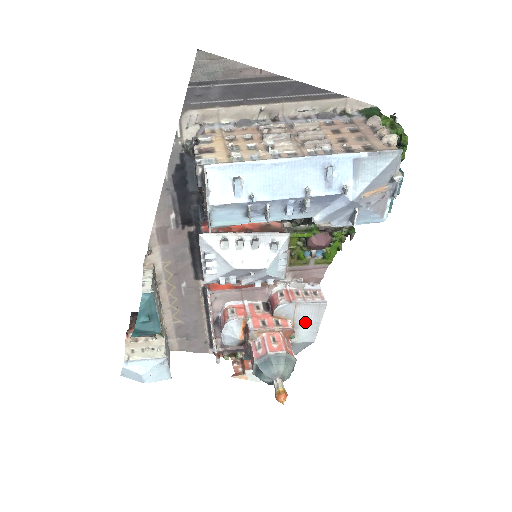
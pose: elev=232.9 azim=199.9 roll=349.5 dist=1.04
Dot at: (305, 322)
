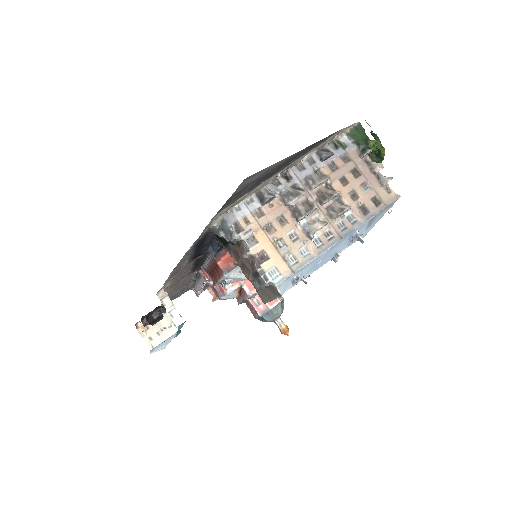
Dot at: occluded
